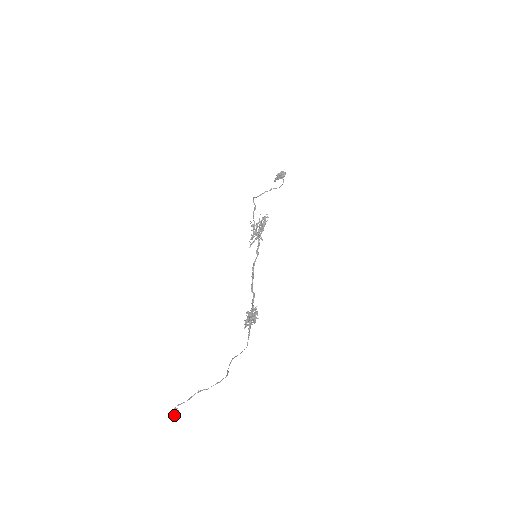
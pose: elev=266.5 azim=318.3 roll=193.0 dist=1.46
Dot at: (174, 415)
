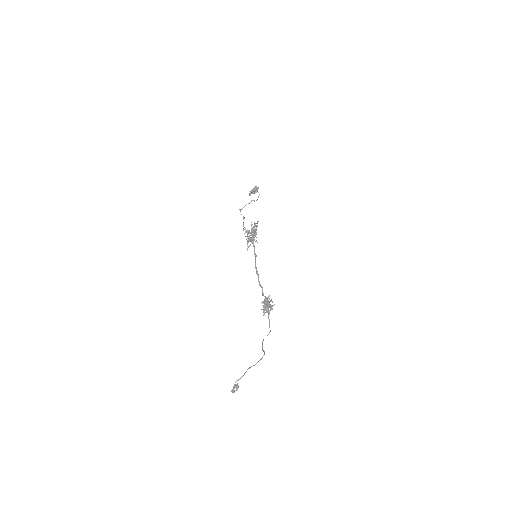
Dot at: (234, 391)
